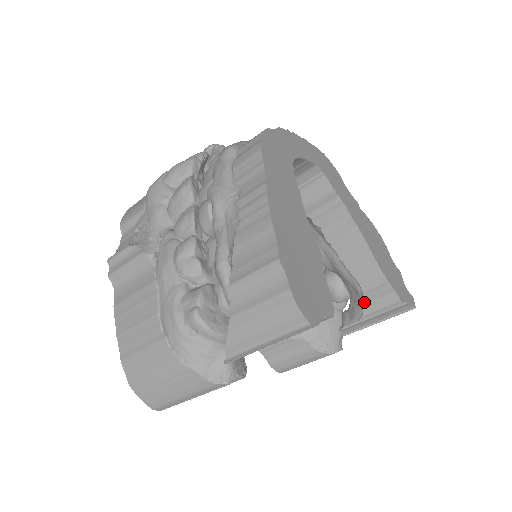
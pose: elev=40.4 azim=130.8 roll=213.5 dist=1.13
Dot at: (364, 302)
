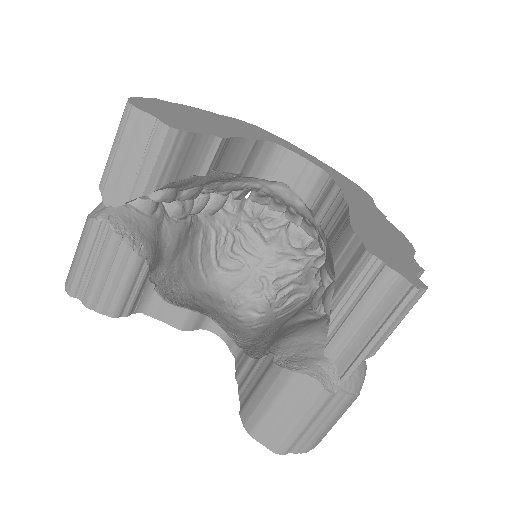
Dot at: (336, 278)
